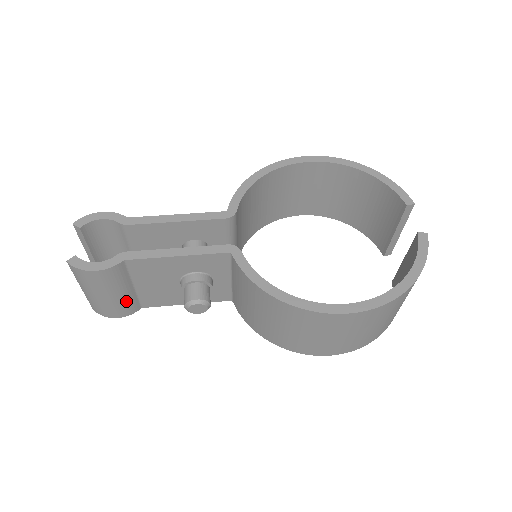
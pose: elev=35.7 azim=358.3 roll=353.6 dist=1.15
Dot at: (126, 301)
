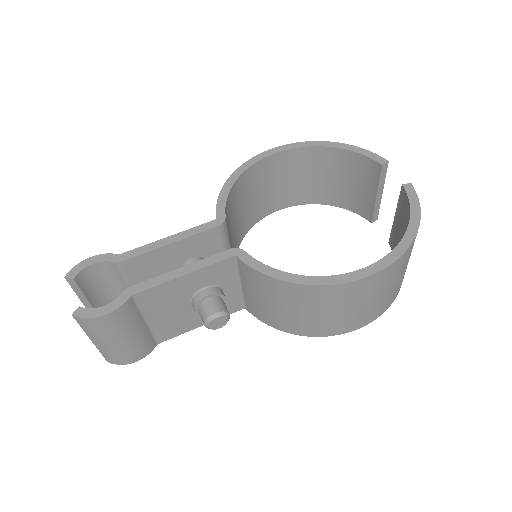
Dot at: (141, 340)
